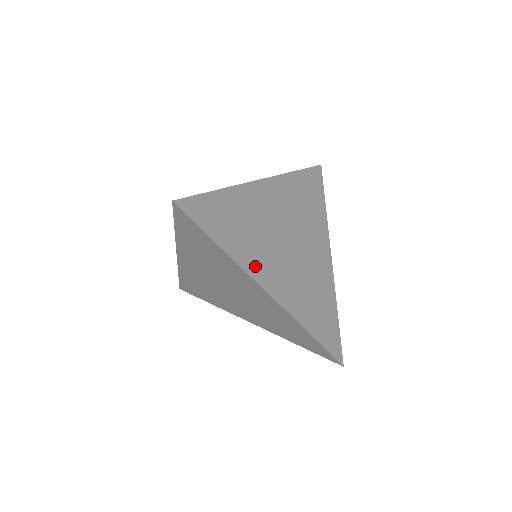
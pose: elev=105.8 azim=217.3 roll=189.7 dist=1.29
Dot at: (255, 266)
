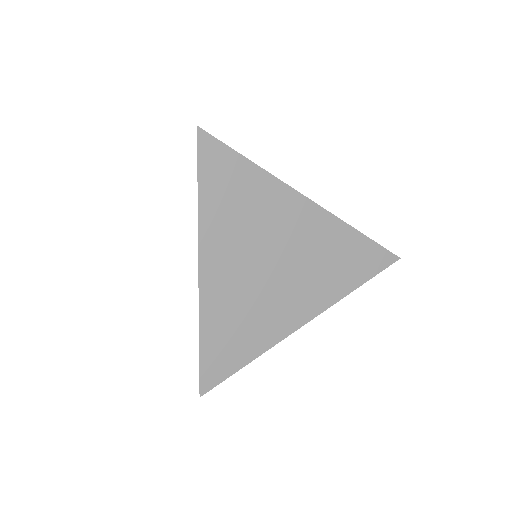
Dot at: occluded
